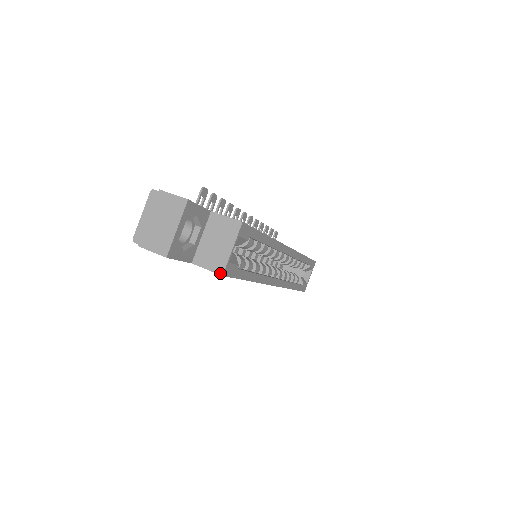
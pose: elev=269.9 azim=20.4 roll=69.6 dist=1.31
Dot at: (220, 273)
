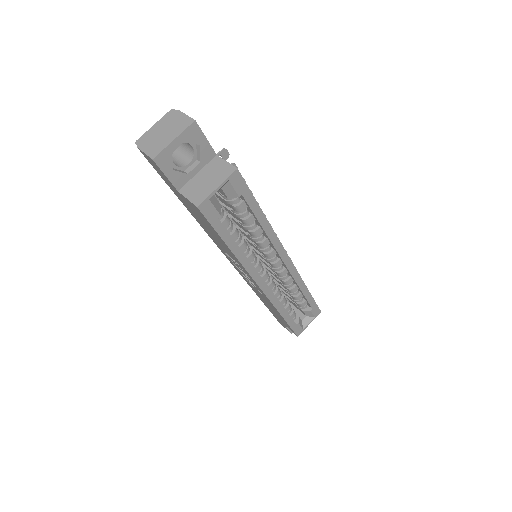
Dot at: (196, 204)
